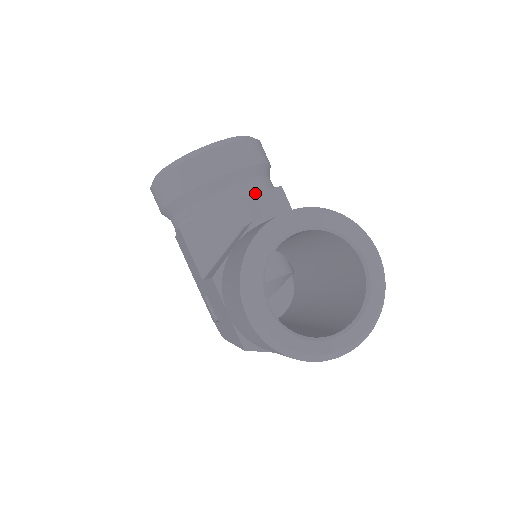
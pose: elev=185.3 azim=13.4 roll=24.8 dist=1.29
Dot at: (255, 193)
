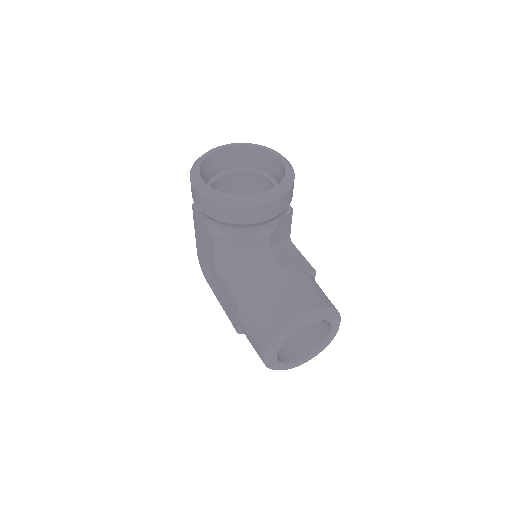
Dot at: (277, 226)
